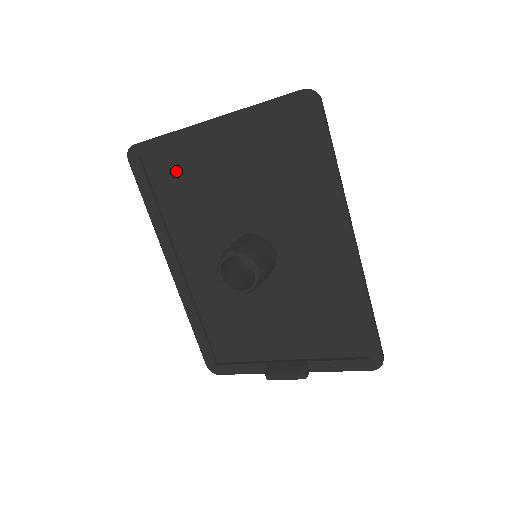
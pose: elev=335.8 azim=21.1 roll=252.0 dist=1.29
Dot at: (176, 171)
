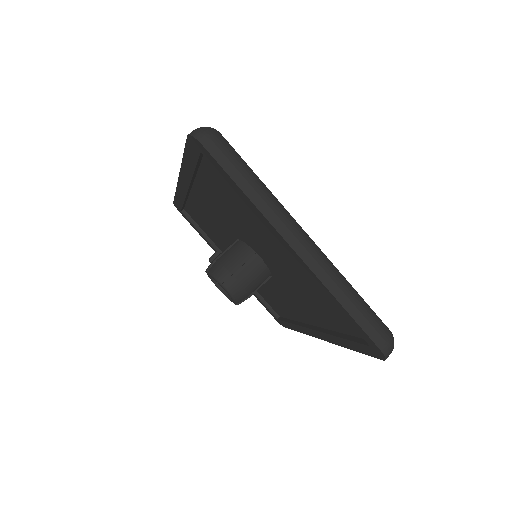
Dot at: (234, 193)
